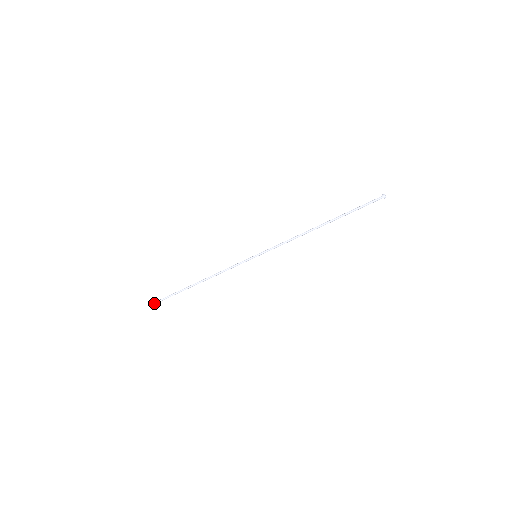
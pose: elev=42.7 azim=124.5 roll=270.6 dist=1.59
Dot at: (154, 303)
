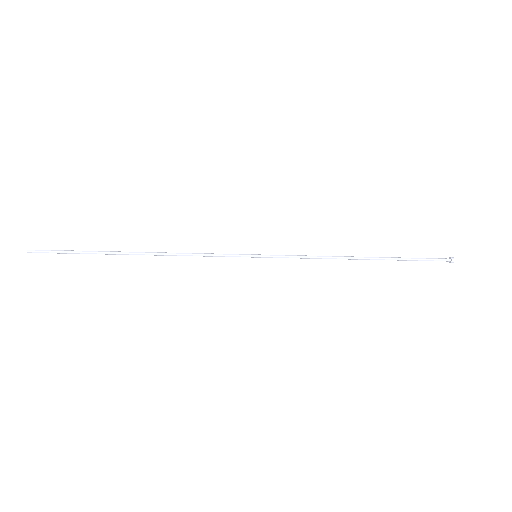
Dot at: (32, 250)
